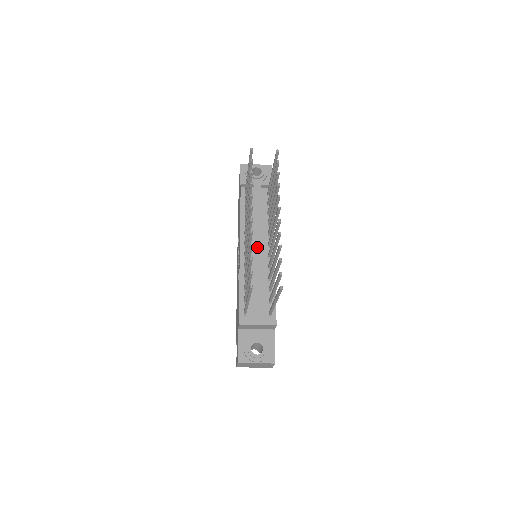
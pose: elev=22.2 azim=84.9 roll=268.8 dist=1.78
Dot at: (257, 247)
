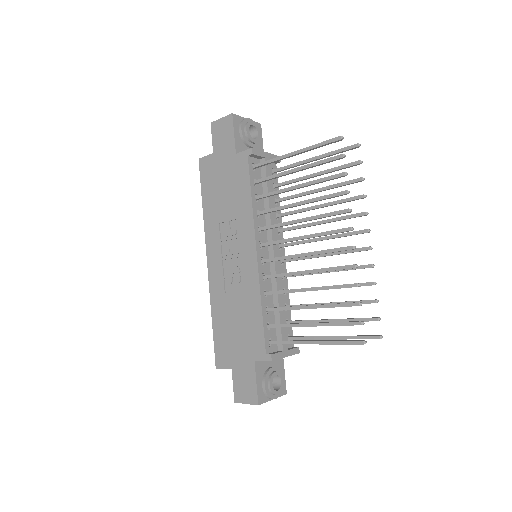
Dot at: (276, 251)
